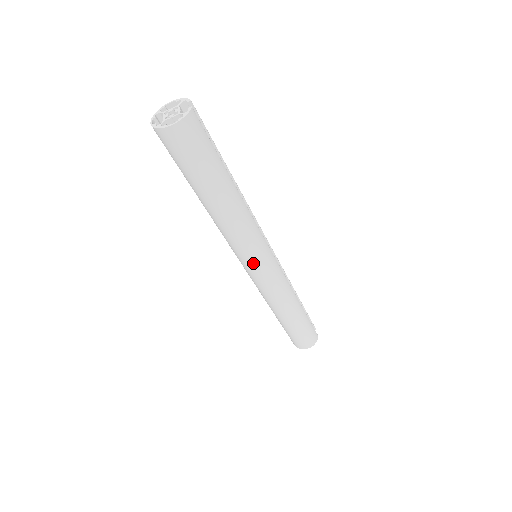
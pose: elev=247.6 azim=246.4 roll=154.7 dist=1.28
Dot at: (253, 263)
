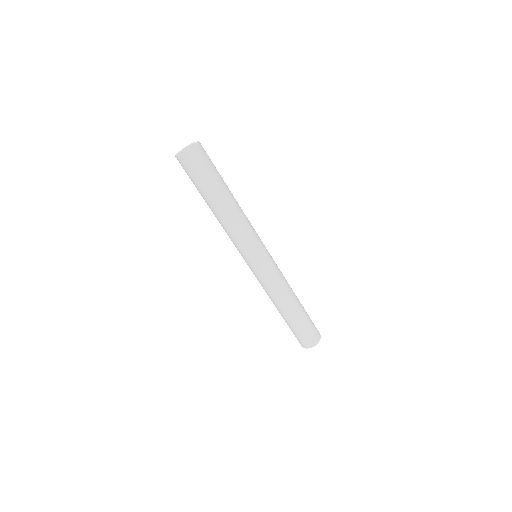
Dot at: (259, 253)
